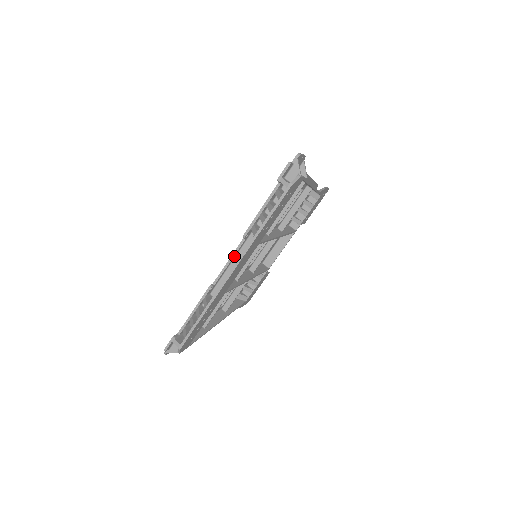
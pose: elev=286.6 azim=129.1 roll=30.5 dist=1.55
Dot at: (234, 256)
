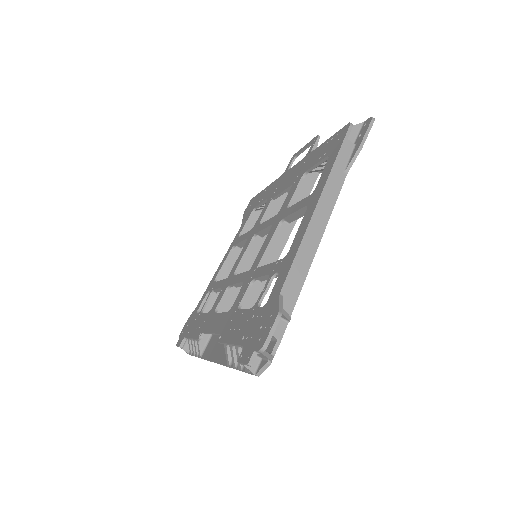
Dot at: occluded
